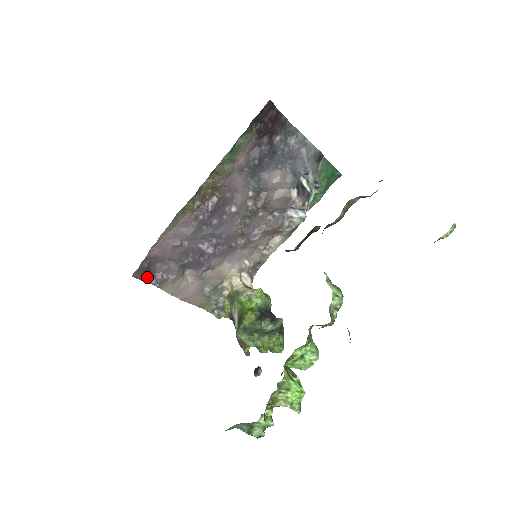
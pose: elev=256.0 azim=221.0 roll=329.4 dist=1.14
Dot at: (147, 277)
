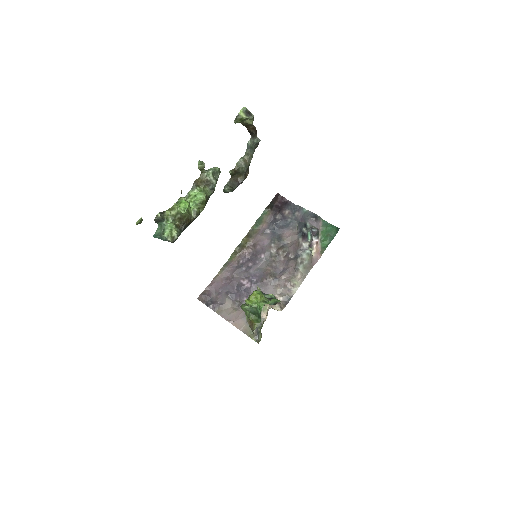
Dot at: (208, 303)
